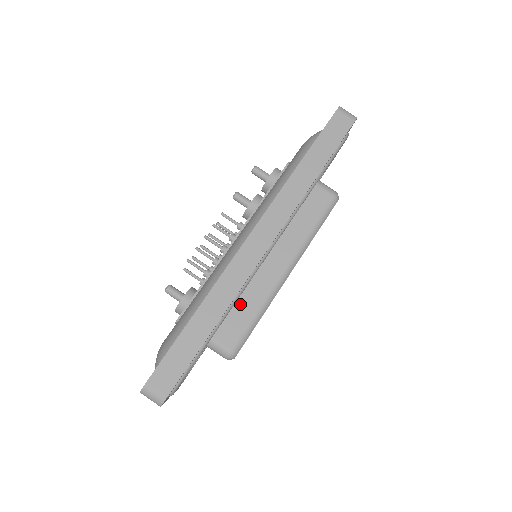
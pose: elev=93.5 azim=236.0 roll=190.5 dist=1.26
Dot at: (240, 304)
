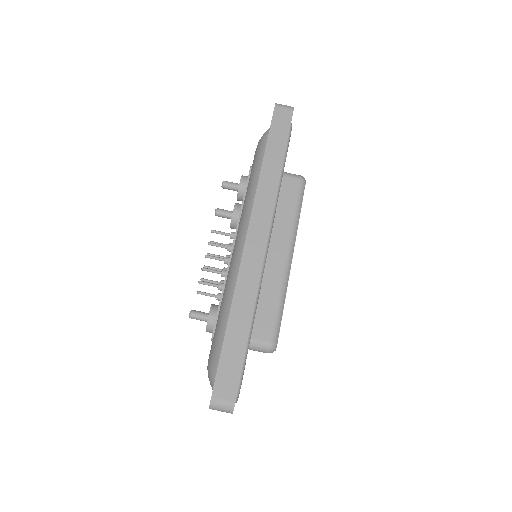
Dot at: (261, 300)
